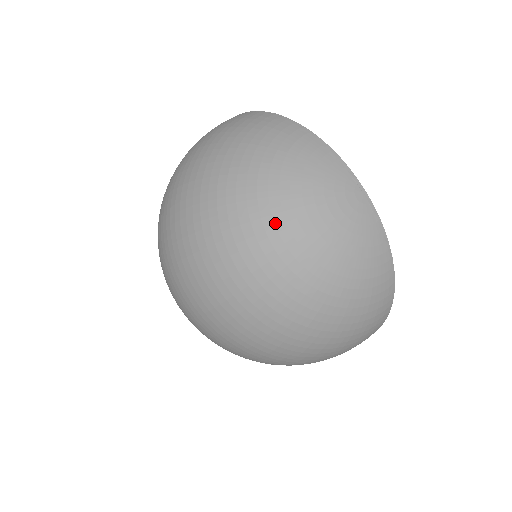
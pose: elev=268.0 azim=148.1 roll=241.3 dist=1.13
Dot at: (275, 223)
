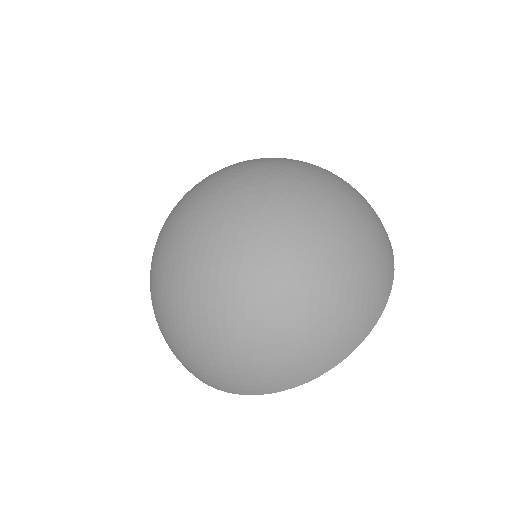
Dot at: (350, 234)
